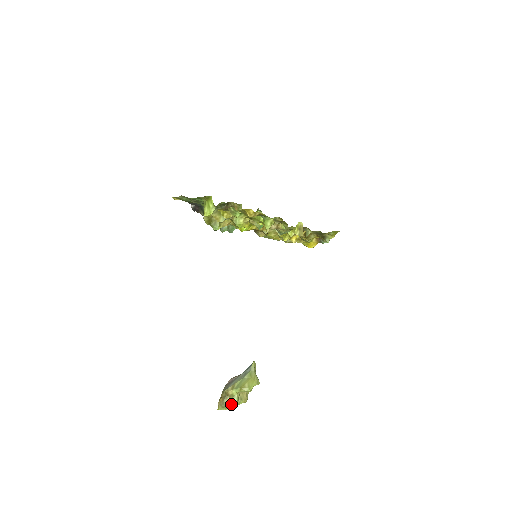
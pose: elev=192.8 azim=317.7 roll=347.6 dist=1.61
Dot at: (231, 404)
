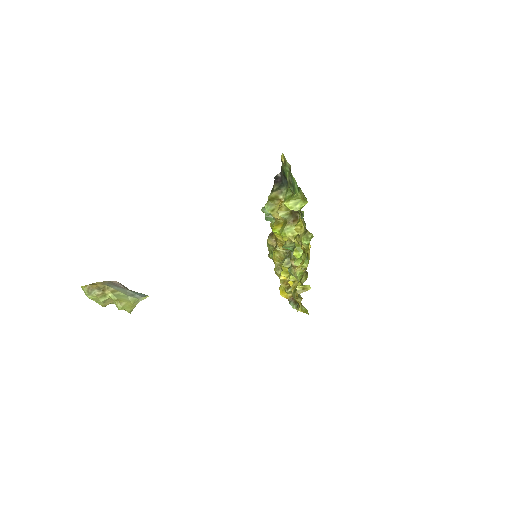
Dot at: (95, 297)
